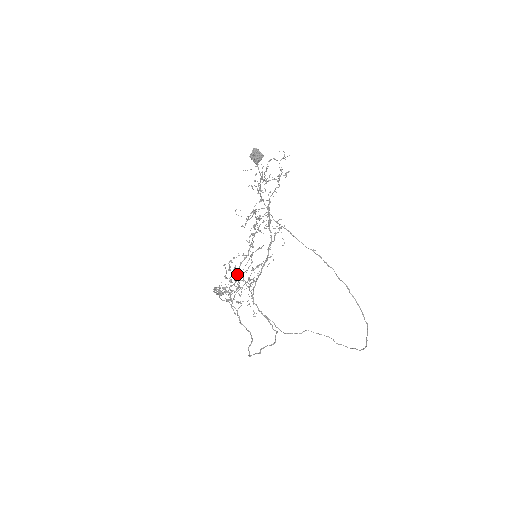
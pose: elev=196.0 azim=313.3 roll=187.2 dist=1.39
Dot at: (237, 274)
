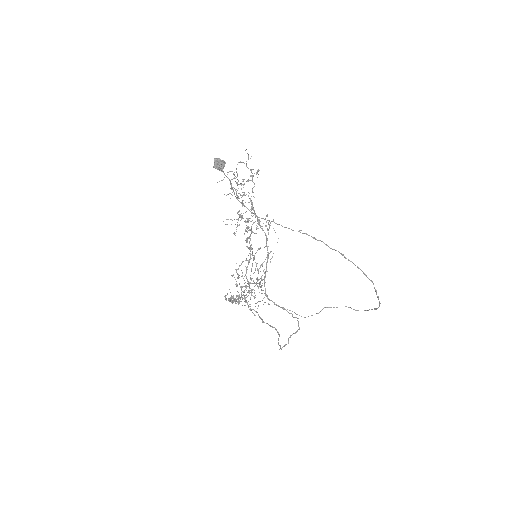
Dot at: occluded
